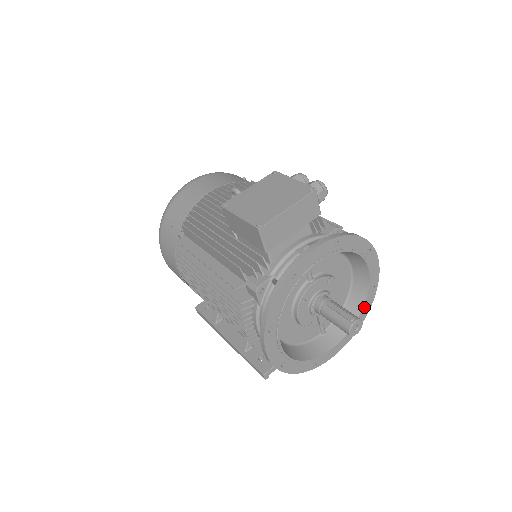
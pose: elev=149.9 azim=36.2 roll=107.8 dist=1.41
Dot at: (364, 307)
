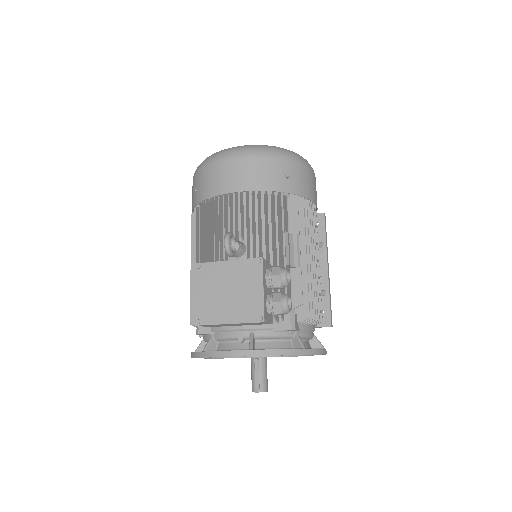
Dot at: occluded
